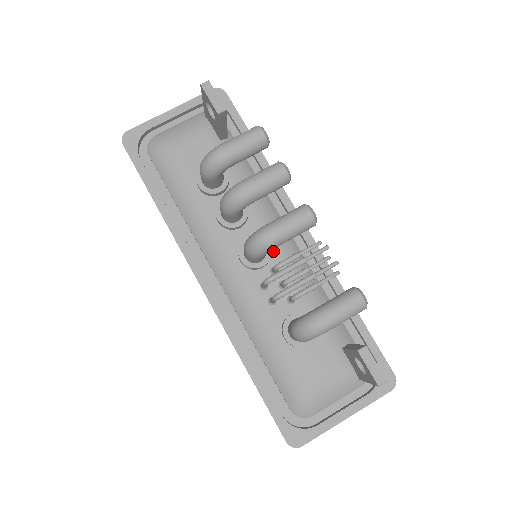
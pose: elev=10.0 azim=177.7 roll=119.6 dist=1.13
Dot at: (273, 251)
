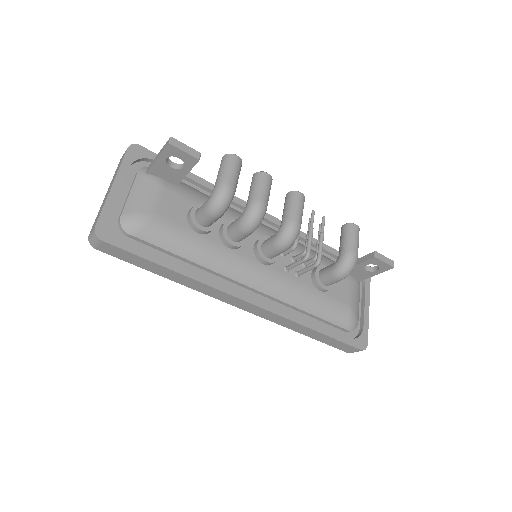
Dot at: occluded
